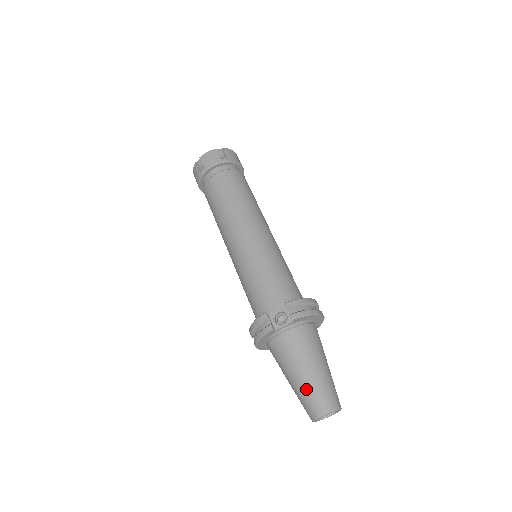
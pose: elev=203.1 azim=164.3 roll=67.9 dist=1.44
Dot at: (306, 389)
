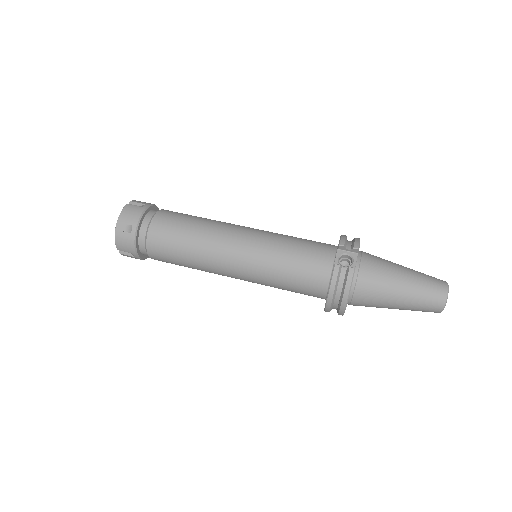
Dot at: (419, 289)
